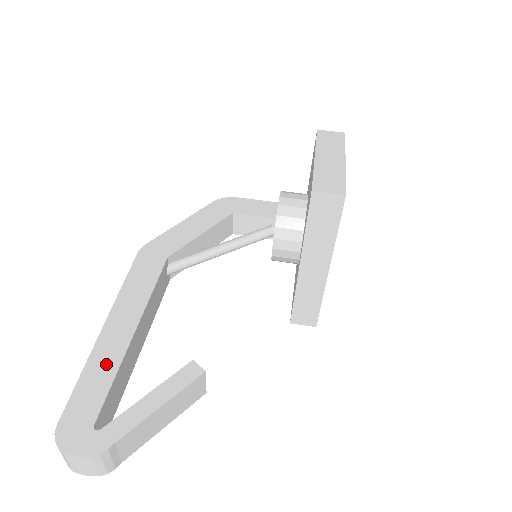
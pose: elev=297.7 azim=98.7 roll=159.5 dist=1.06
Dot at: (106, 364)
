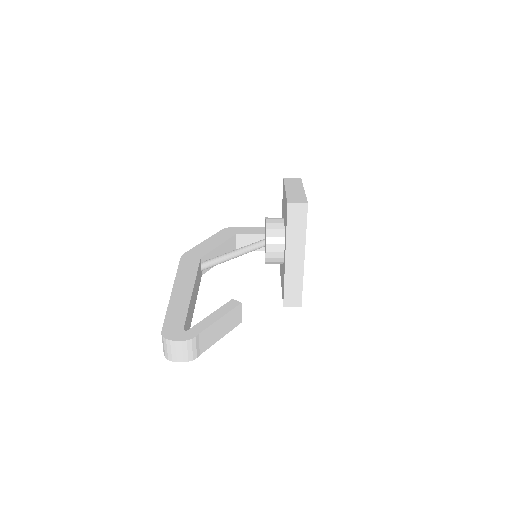
Dot at: (180, 305)
